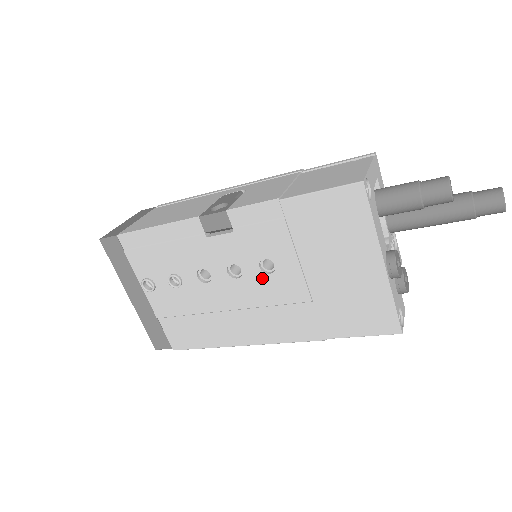
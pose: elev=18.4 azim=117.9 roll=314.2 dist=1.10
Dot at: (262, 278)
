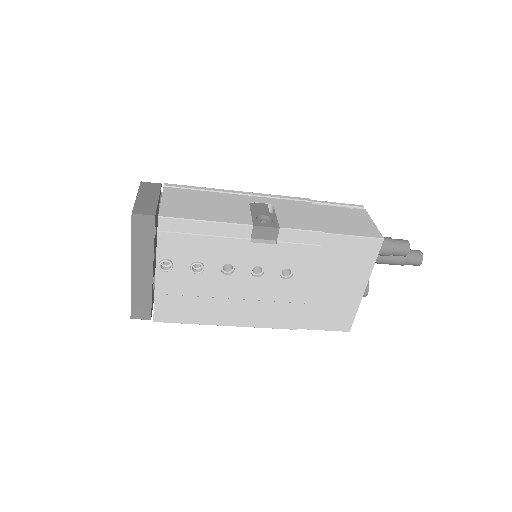
Dot at: (277, 281)
